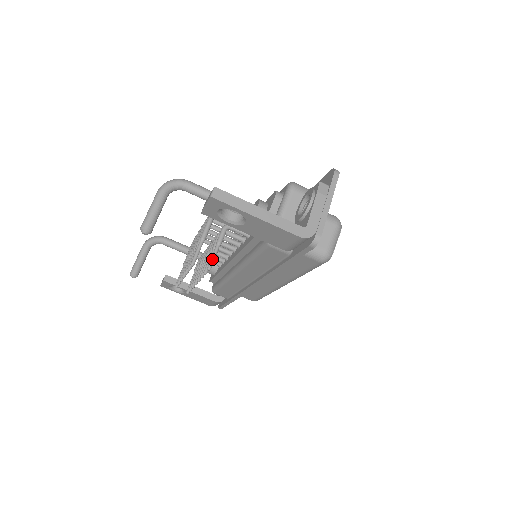
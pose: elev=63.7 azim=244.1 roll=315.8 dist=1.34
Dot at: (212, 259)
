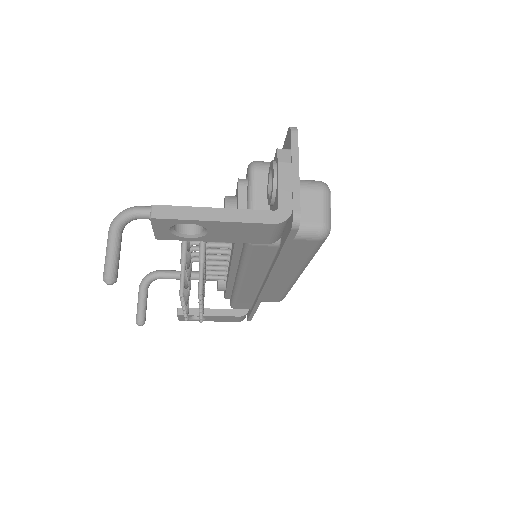
Dot at: (200, 281)
